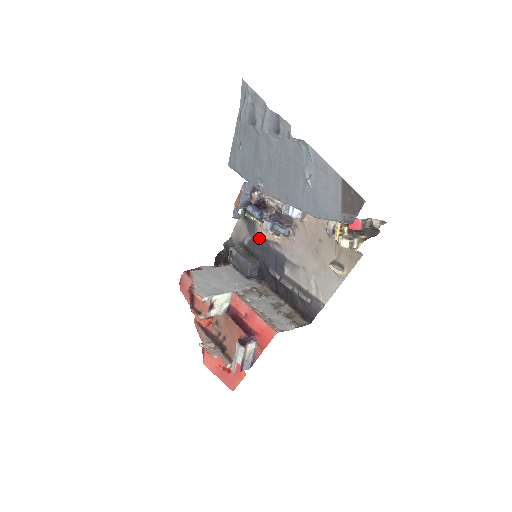
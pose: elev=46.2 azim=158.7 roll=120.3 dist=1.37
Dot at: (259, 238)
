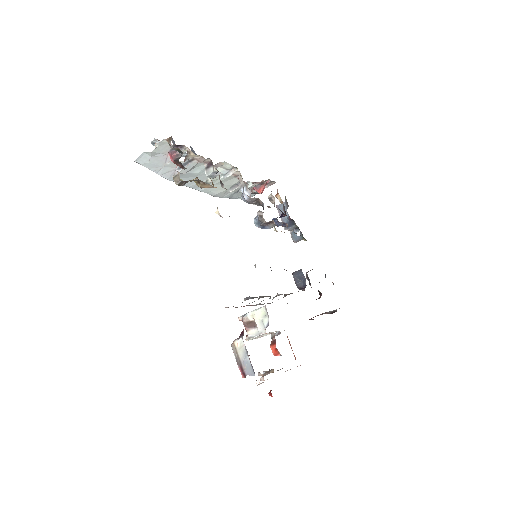
Dot at: occluded
